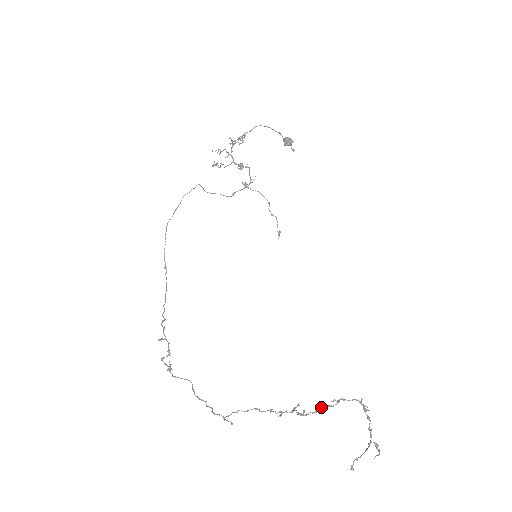
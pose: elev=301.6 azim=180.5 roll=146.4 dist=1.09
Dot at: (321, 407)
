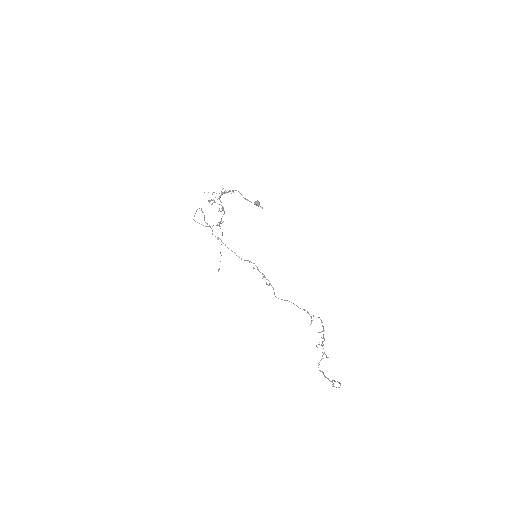
Dot at: occluded
